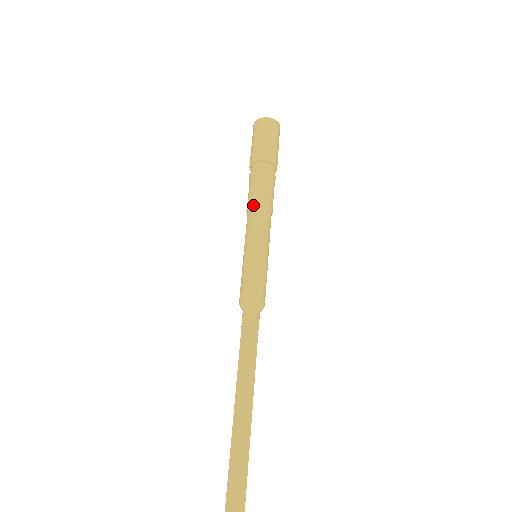
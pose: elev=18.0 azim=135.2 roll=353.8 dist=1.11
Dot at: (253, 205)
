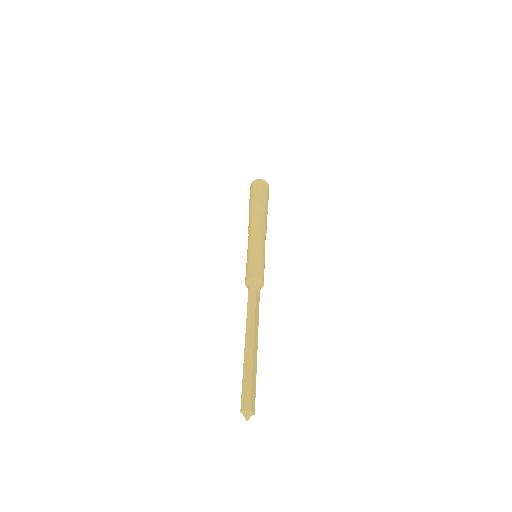
Dot at: (256, 224)
